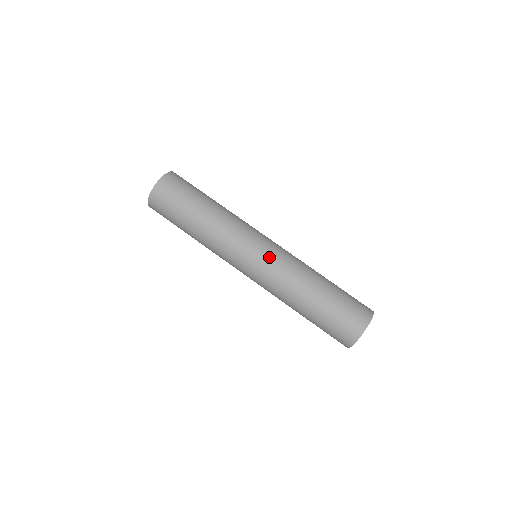
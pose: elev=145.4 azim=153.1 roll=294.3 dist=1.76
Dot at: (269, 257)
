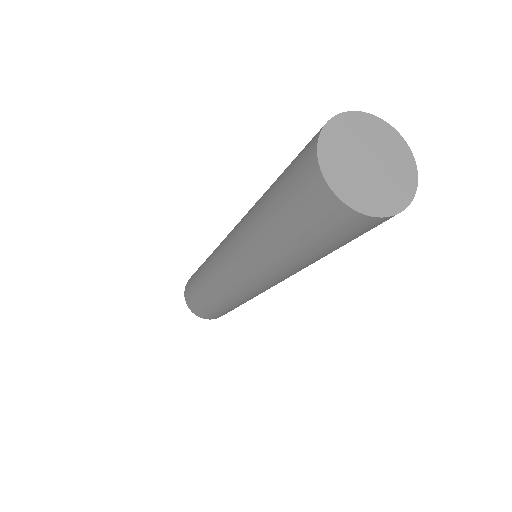
Dot at: occluded
